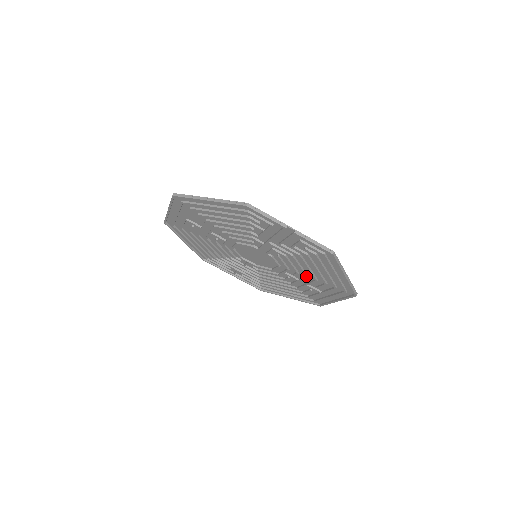
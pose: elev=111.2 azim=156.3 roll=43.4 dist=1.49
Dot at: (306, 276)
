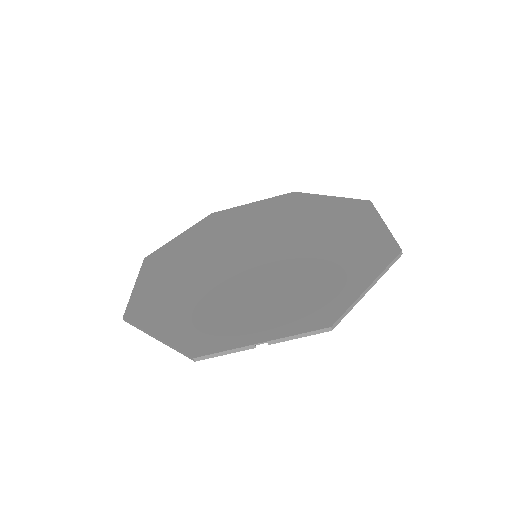
Dot at: (325, 258)
